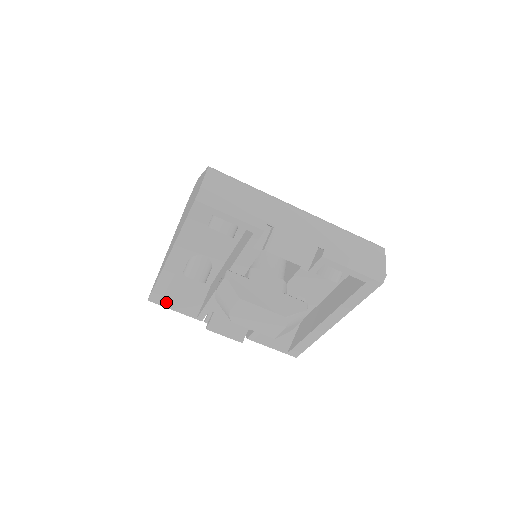
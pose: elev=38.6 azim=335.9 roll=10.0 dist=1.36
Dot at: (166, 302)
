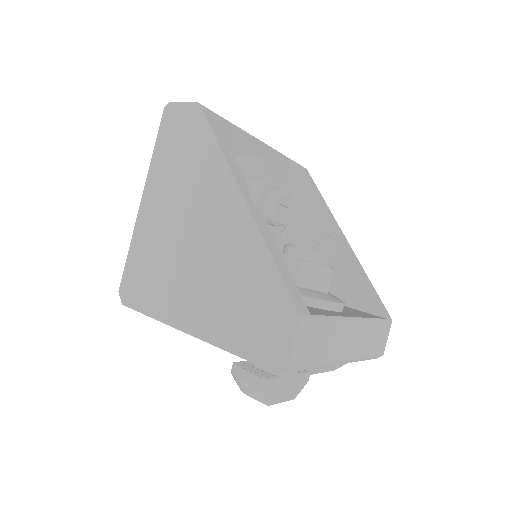
Dot at: occluded
